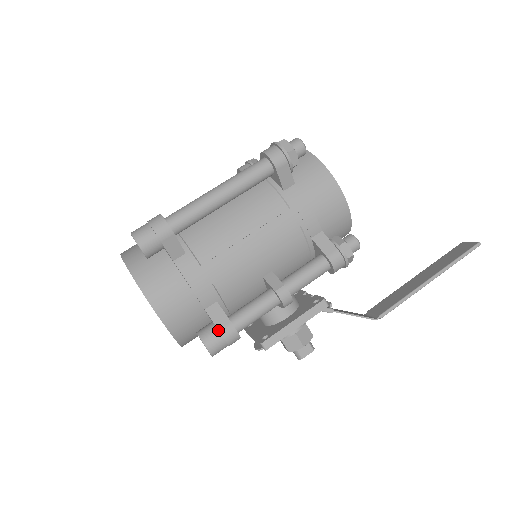
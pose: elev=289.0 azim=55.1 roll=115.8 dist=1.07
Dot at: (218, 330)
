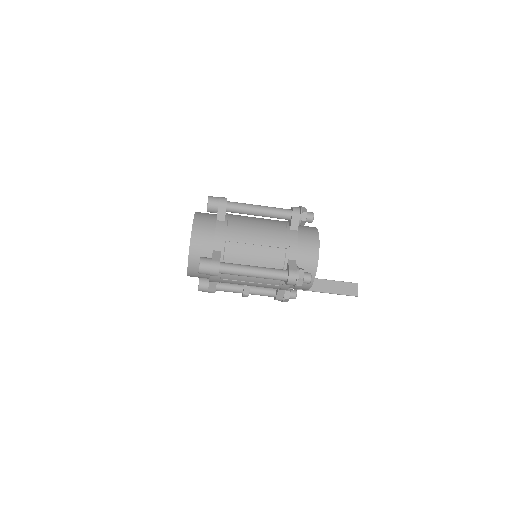
Dot at: (208, 290)
